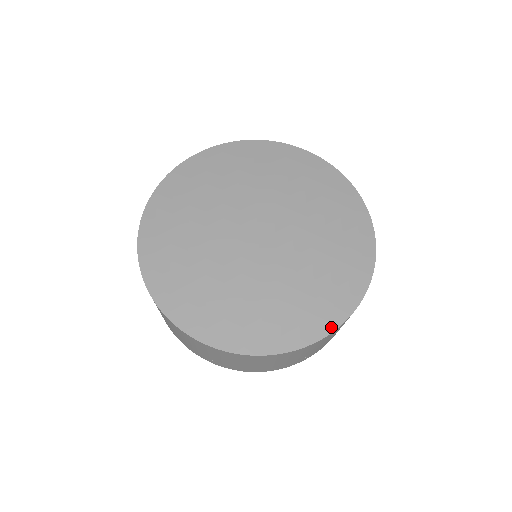
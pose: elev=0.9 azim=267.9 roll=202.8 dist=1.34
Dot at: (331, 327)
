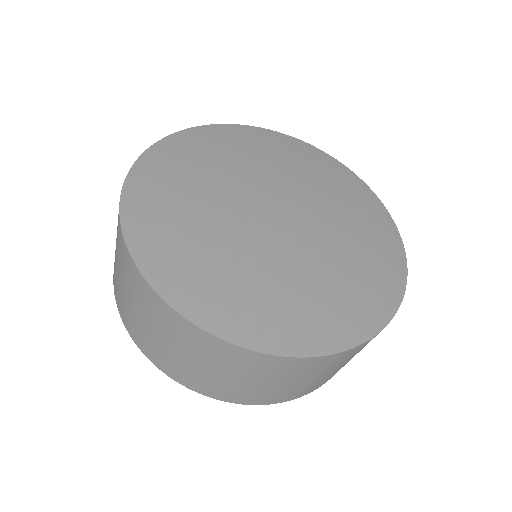
Dot at: (364, 335)
